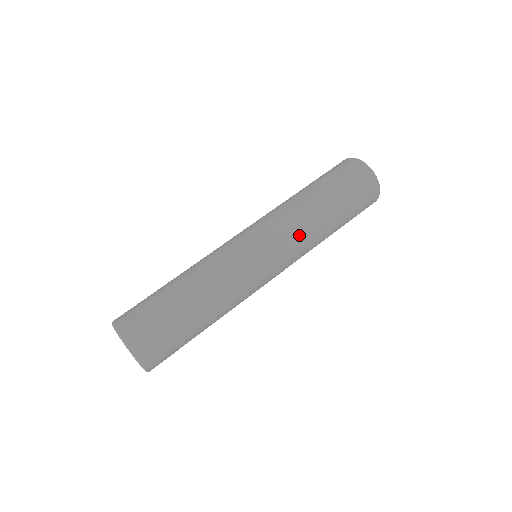
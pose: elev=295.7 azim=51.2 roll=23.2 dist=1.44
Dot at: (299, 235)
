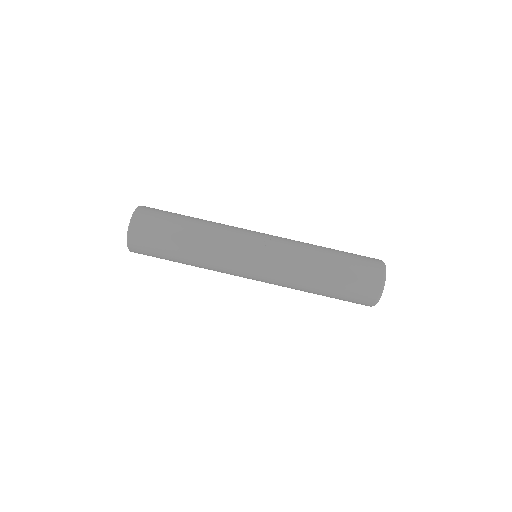
Dot at: (292, 254)
